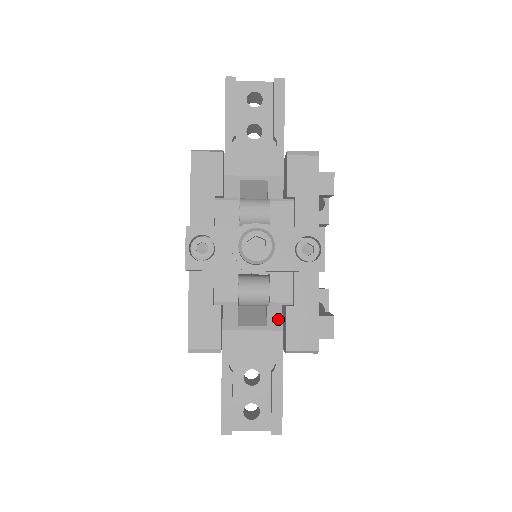
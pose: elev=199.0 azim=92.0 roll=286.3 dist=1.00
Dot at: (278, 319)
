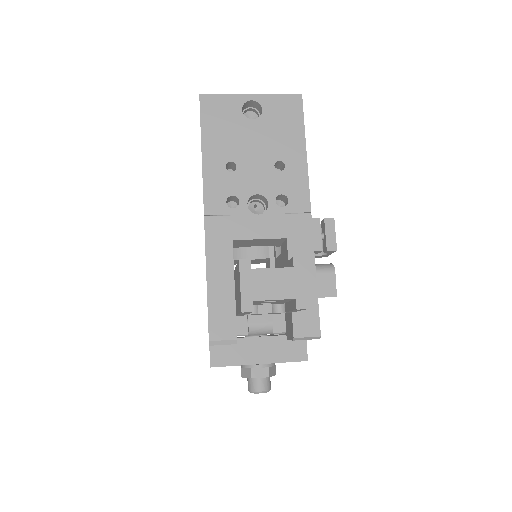
Dot at: occluded
